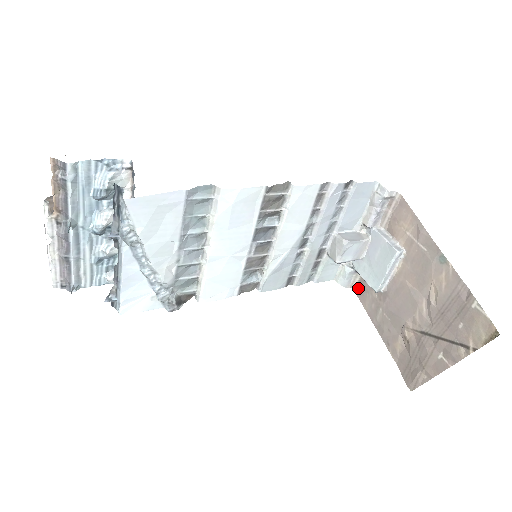
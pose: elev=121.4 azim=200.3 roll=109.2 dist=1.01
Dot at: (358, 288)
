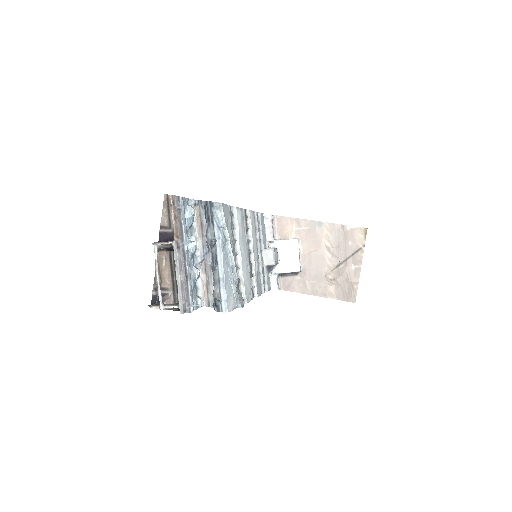
Dot at: (285, 286)
